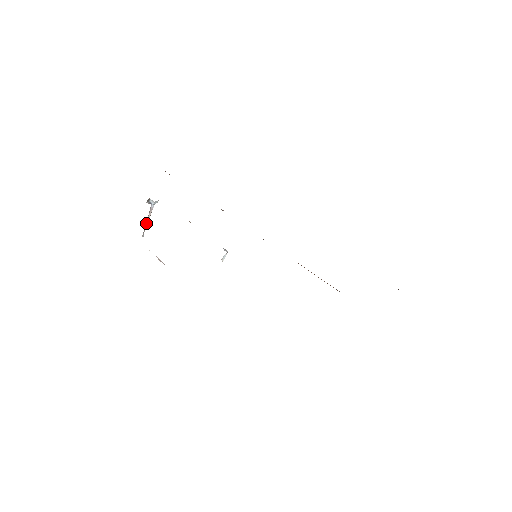
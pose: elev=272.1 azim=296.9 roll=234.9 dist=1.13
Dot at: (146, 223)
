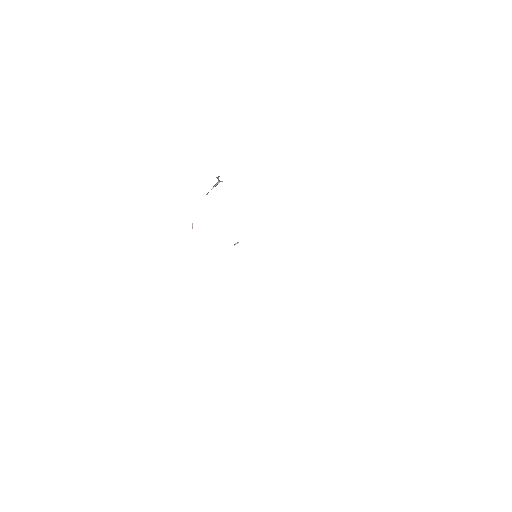
Dot at: (211, 189)
